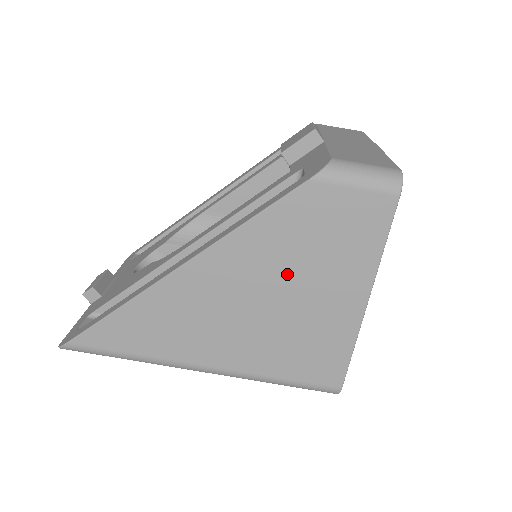
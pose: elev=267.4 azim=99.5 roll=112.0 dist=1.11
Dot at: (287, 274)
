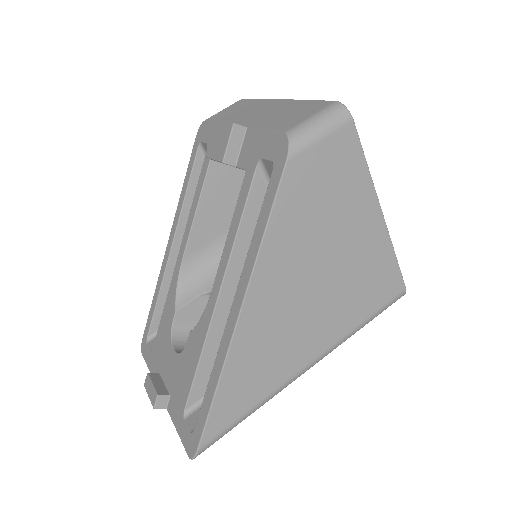
Dot at: (318, 244)
